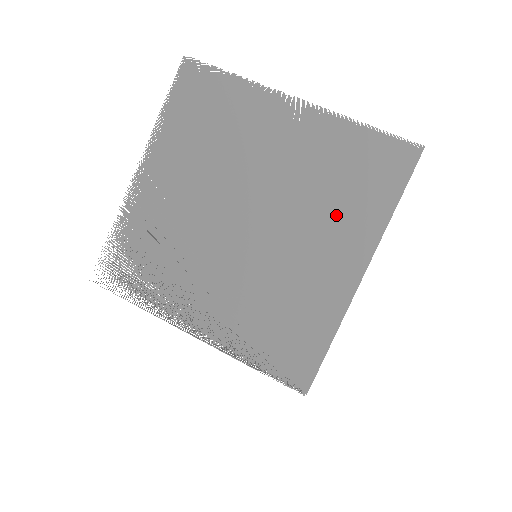
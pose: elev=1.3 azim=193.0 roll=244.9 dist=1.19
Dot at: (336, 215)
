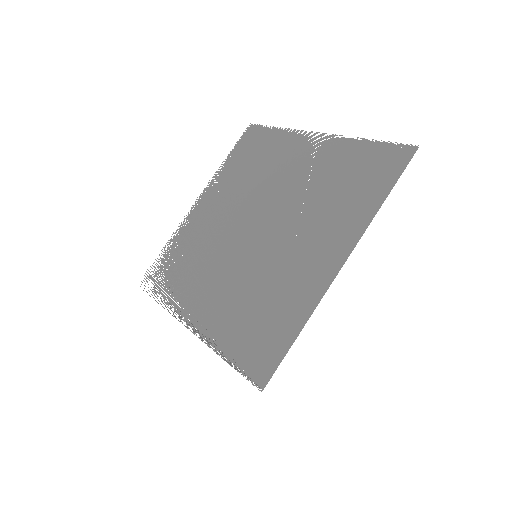
Dot at: (330, 214)
